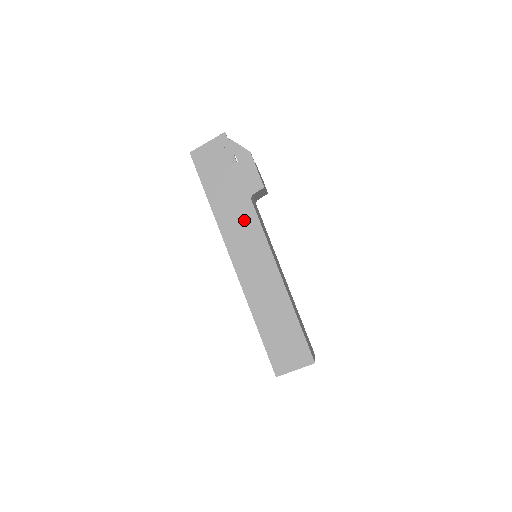
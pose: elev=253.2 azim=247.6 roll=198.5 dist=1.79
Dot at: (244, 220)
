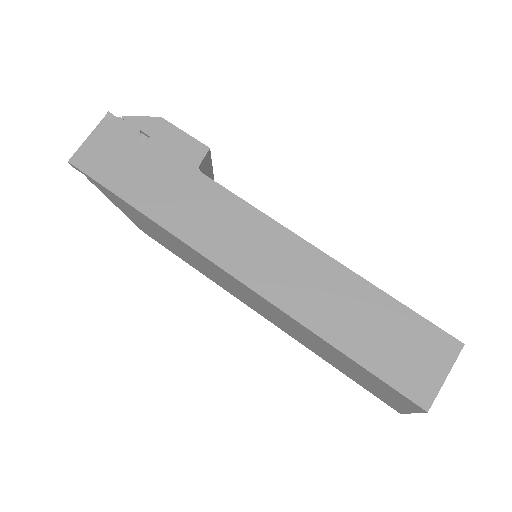
Dot at: (208, 204)
